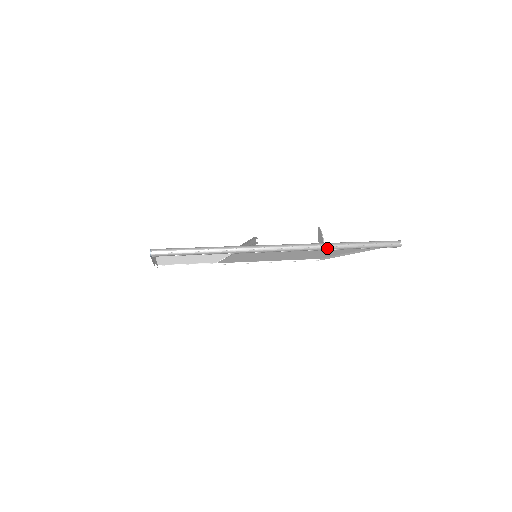
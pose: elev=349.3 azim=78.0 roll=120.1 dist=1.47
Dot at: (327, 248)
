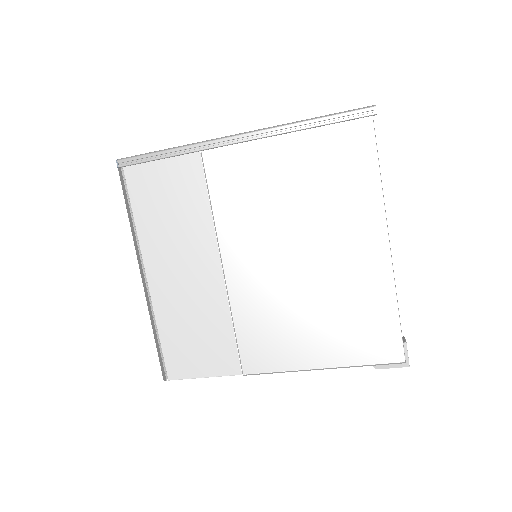
Dot at: (284, 125)
